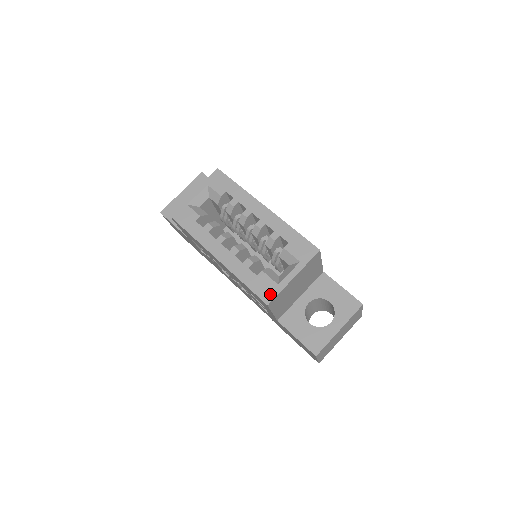
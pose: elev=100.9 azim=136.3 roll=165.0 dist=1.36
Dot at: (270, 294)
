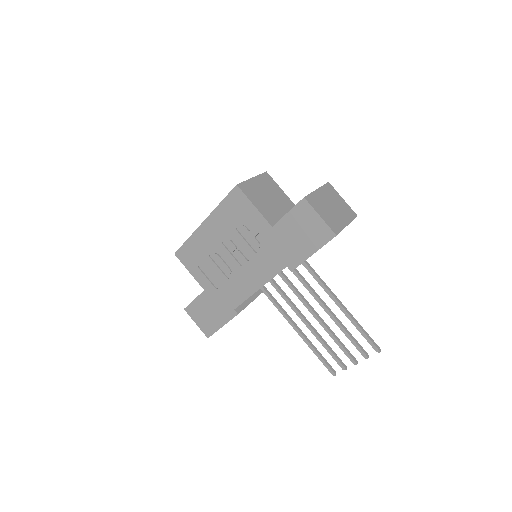
Dot at: occluded
